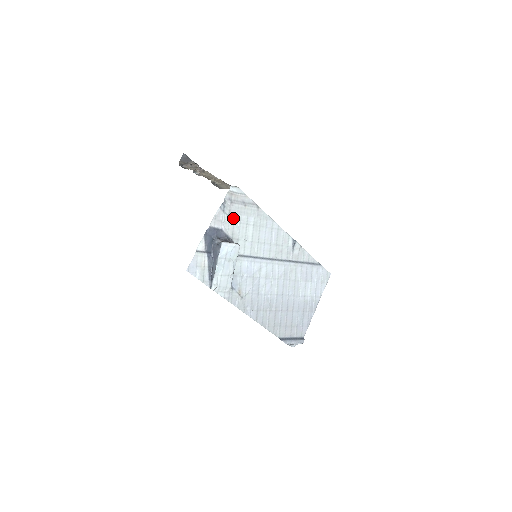
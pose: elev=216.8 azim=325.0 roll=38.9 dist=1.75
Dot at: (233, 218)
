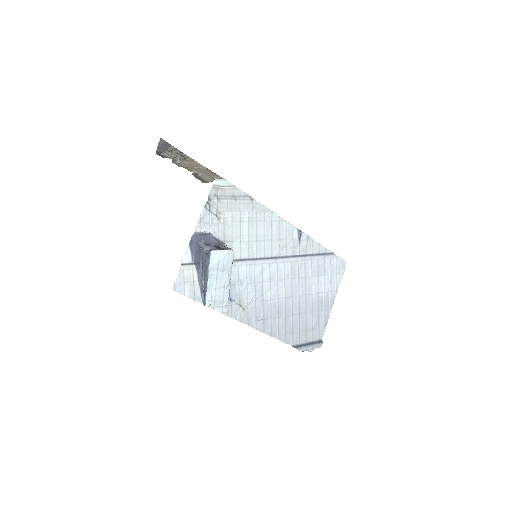
Dot at: (222, 217)
